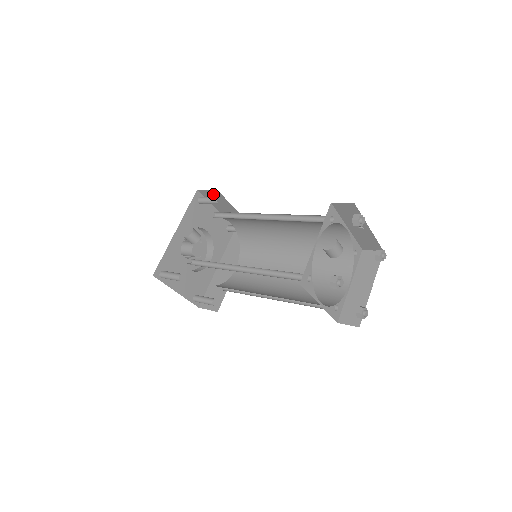
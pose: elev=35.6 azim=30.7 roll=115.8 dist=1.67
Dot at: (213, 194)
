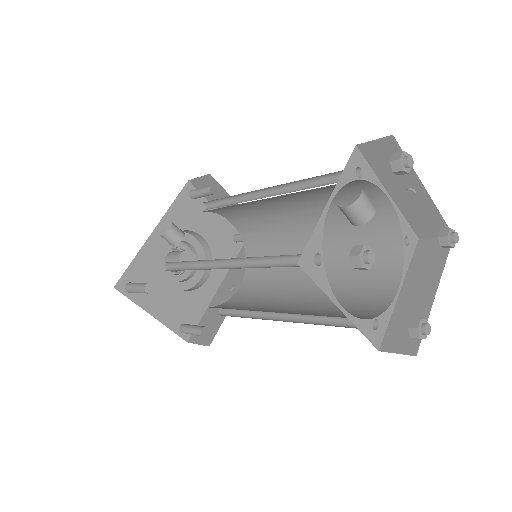
Dot at: (208, 184)
